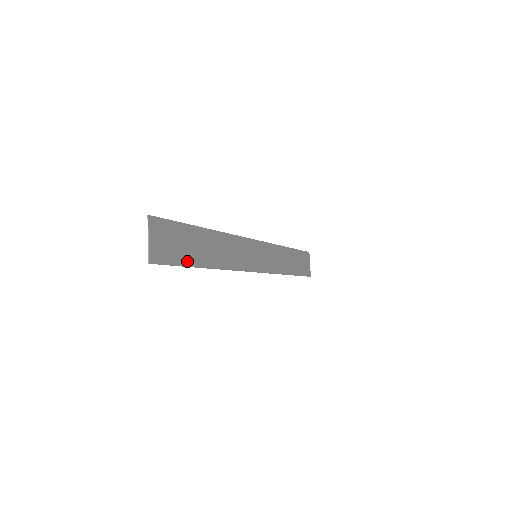
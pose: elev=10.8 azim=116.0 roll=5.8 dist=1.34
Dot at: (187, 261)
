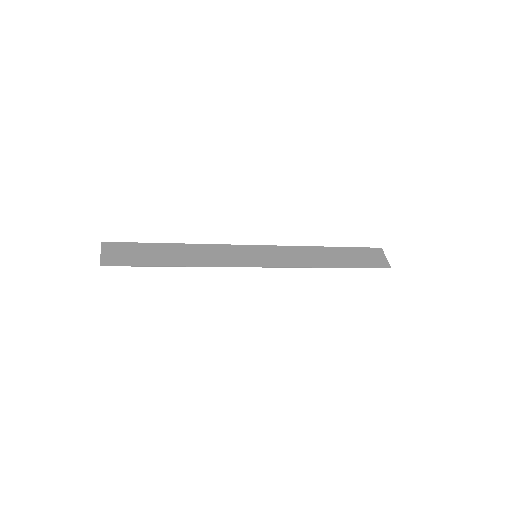
Dot at: (145, 263)
